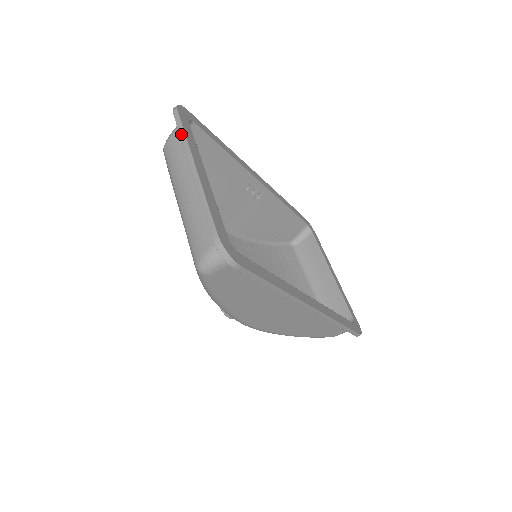
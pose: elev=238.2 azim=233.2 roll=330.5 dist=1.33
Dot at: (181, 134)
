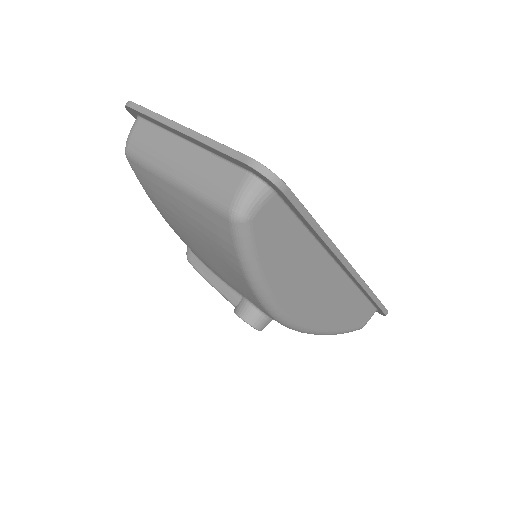
Dot at: (148, 114)
